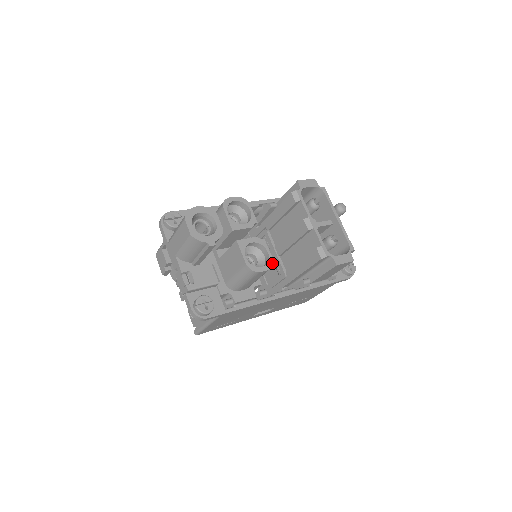
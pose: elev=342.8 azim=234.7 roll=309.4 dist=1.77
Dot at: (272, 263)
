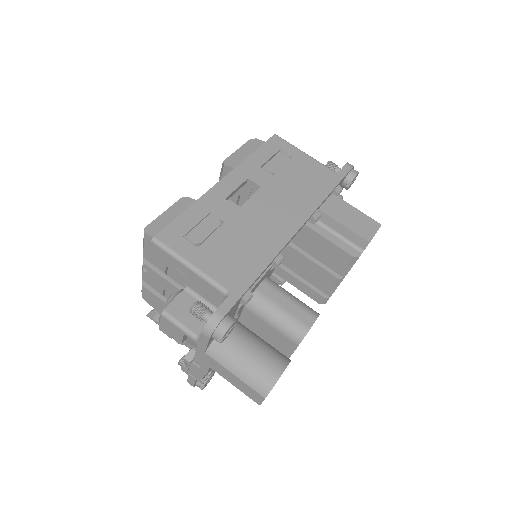
Dot at: occluded
